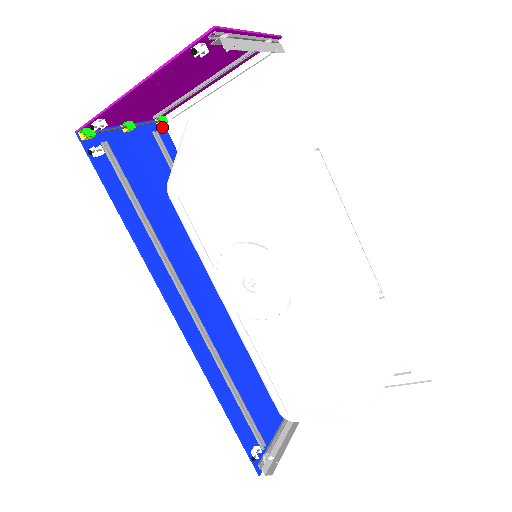
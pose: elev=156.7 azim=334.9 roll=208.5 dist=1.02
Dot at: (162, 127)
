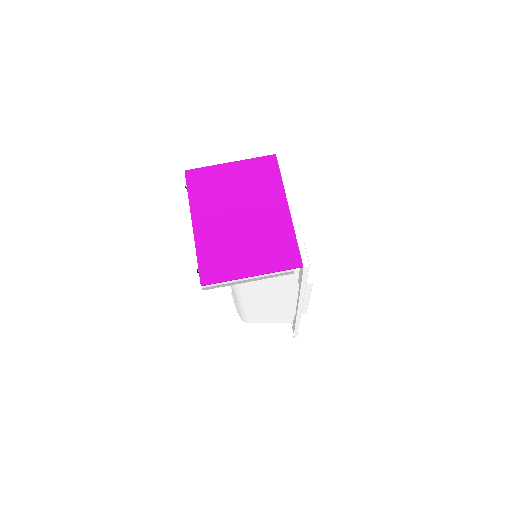
Dot at: occluded
